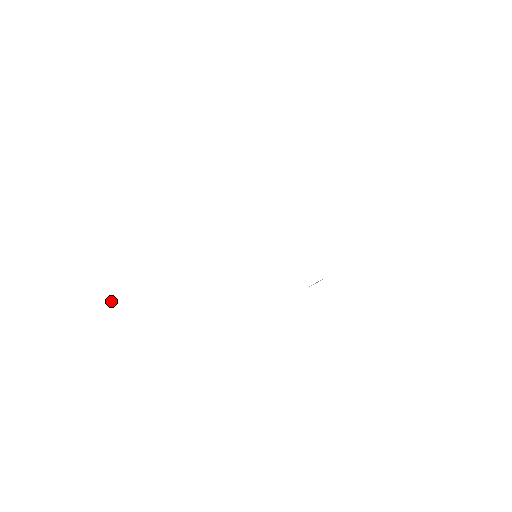
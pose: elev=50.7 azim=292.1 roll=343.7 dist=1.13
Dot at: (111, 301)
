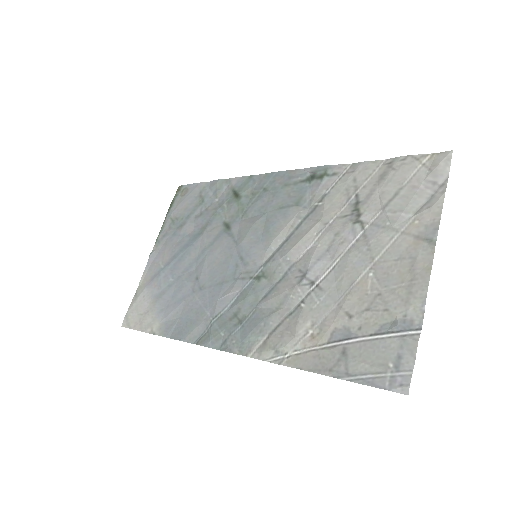
Dot at: (151, 254)
